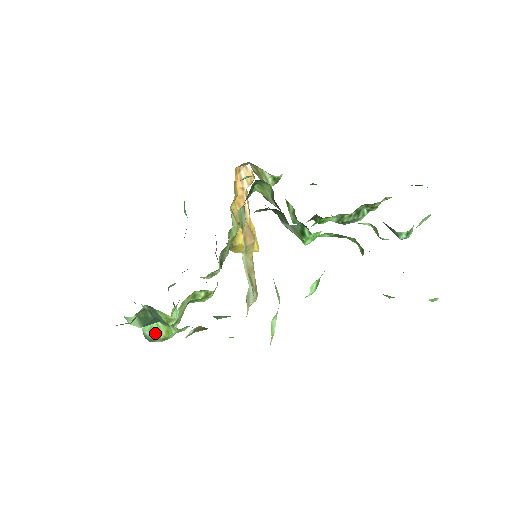
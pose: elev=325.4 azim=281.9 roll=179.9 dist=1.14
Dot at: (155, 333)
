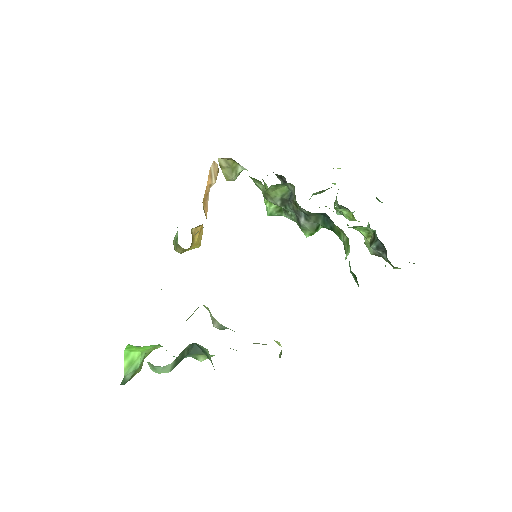
Dot at: (135, 372)
